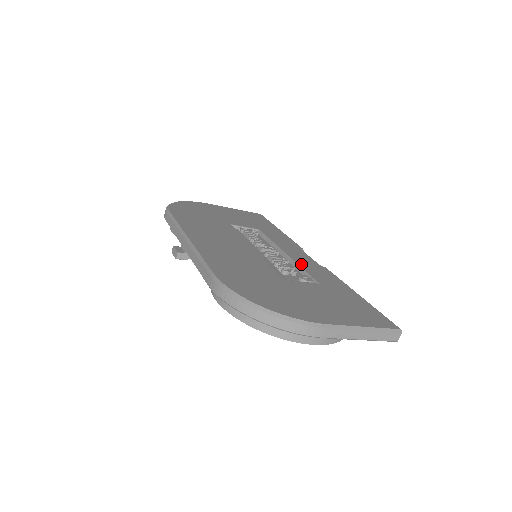
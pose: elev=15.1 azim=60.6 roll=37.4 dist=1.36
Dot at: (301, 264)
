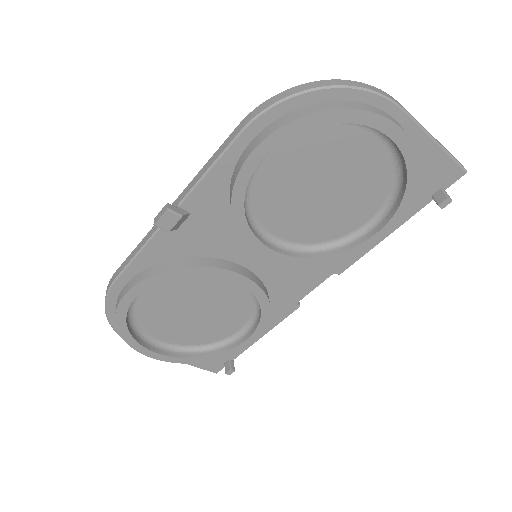
Dot at: occluded
